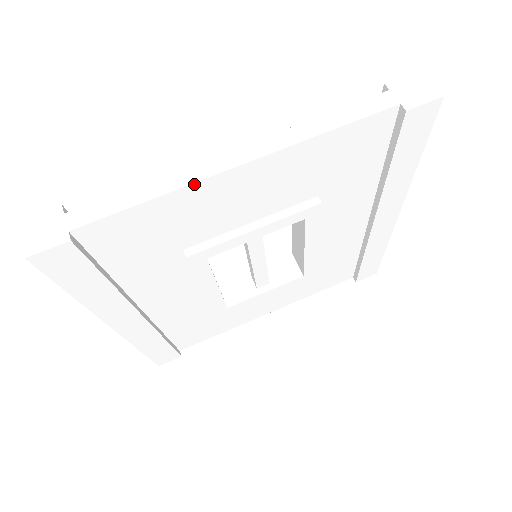
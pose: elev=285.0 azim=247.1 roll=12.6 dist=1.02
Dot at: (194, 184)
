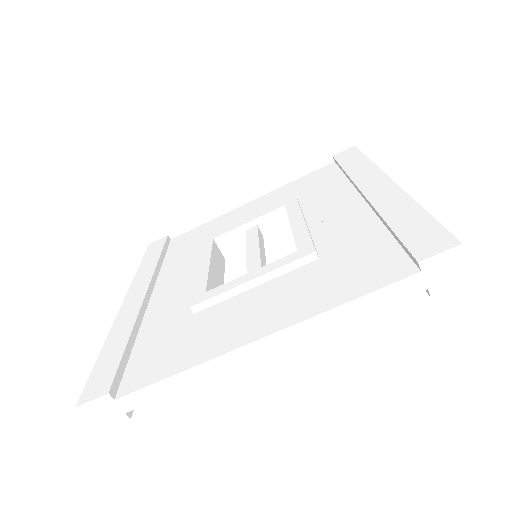
Dot at: (225, 371)
